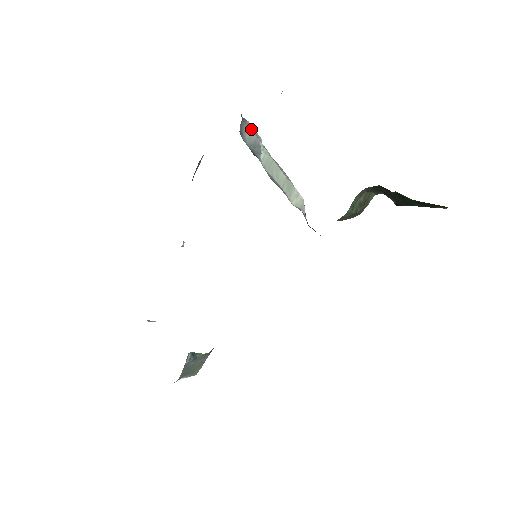
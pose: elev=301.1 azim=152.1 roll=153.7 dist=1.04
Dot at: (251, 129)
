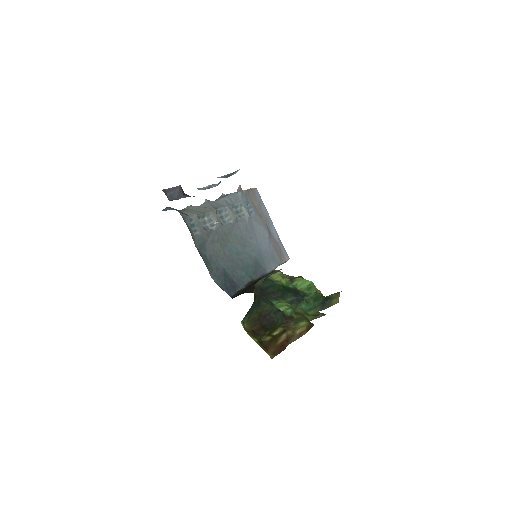
Dot at: occluded
